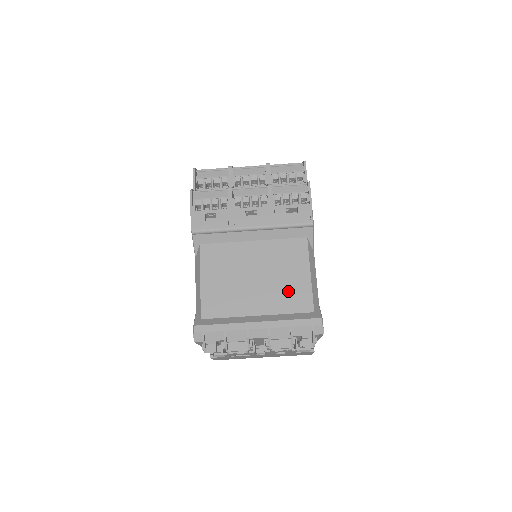
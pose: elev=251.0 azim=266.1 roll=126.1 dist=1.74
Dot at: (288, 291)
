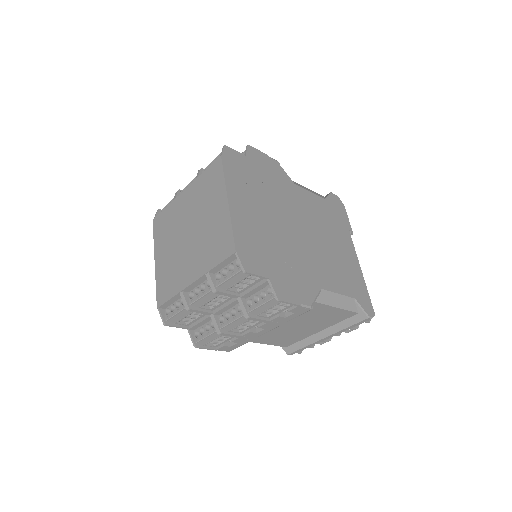
Dot at: (329, 319)
